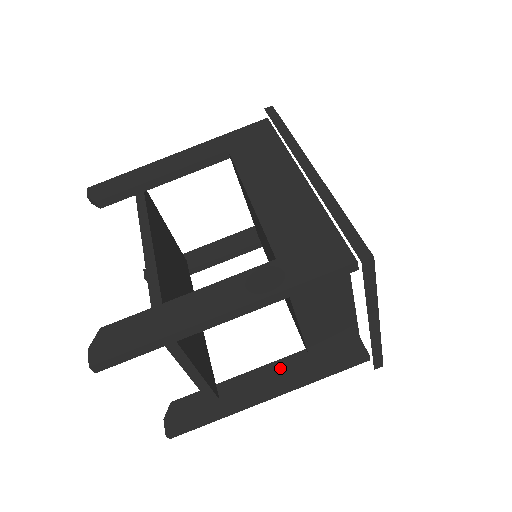
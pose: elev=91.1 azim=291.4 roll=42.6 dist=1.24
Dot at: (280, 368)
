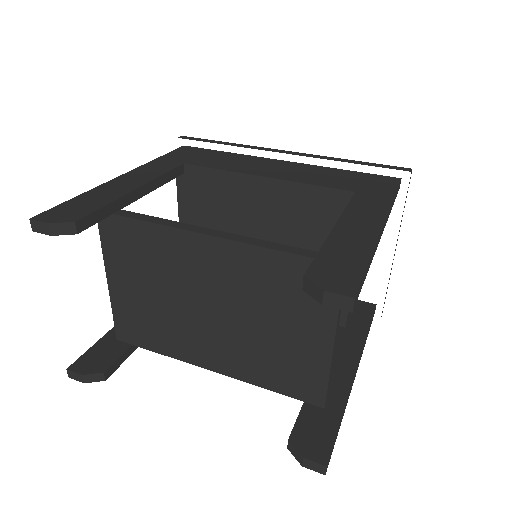
Dot at: (338, 347)
